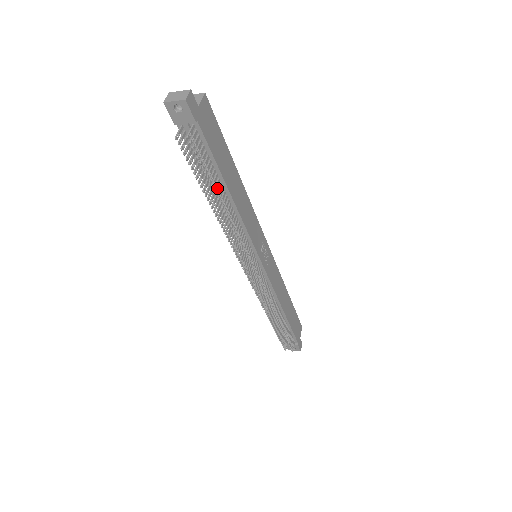
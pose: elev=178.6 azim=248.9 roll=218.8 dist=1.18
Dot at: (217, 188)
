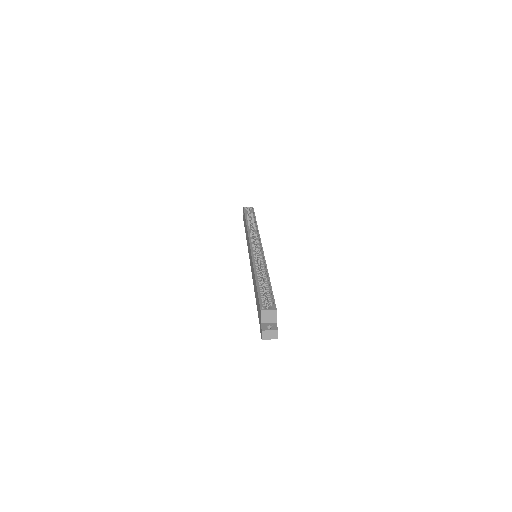
Dot at: occluded
